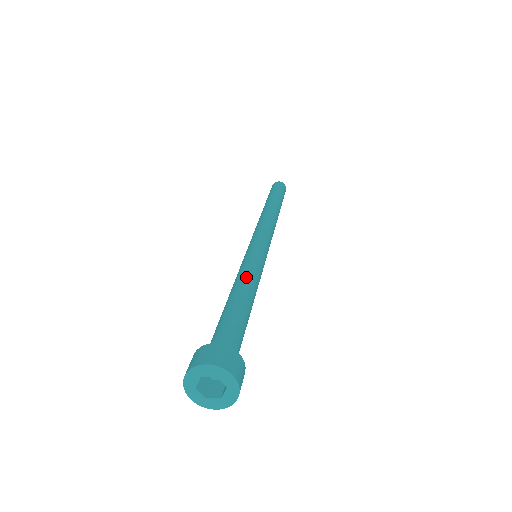
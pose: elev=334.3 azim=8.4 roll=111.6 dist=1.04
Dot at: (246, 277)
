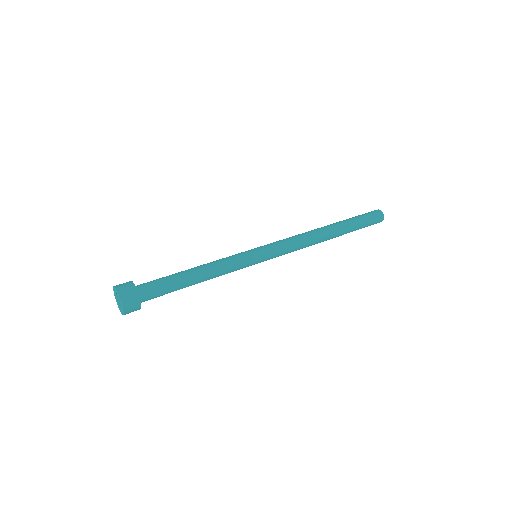
Dot at: (215, 266)
